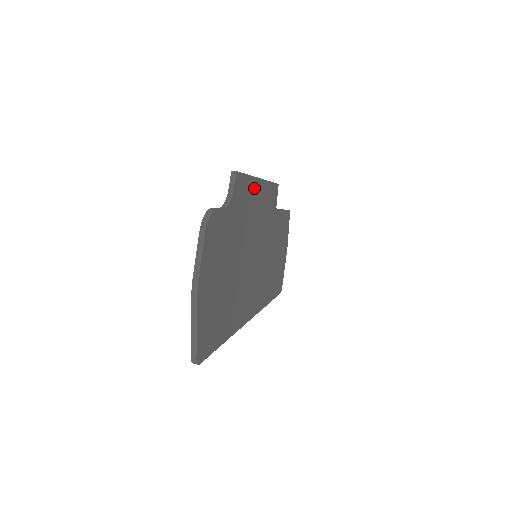
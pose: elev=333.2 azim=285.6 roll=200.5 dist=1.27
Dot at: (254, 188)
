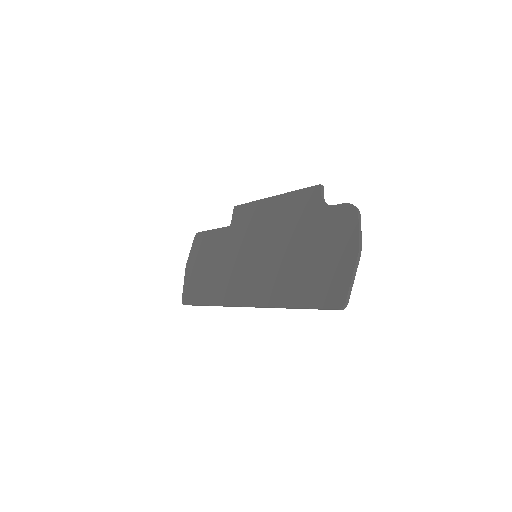
Dot at: occluded
